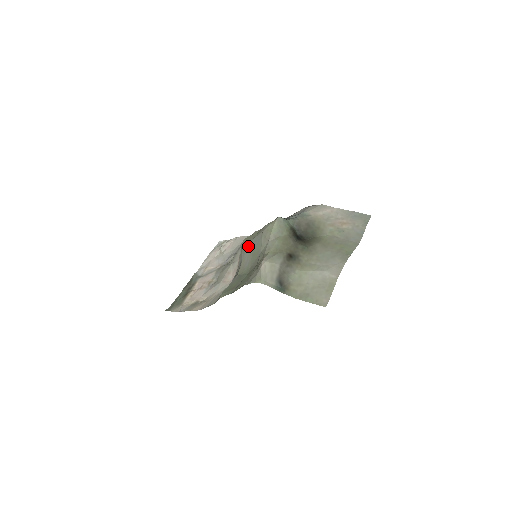
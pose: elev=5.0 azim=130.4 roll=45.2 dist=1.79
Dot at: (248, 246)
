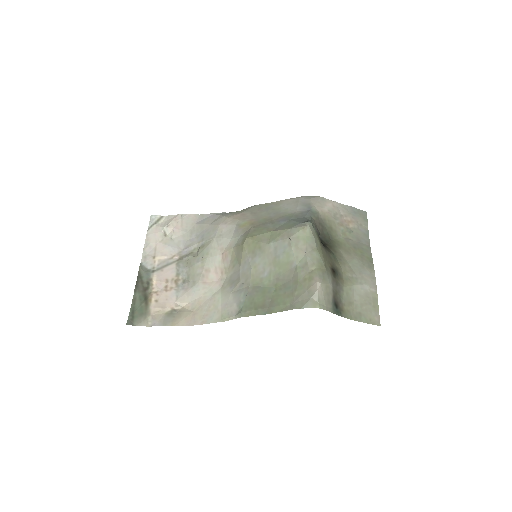
Dot at: (261, 250)
